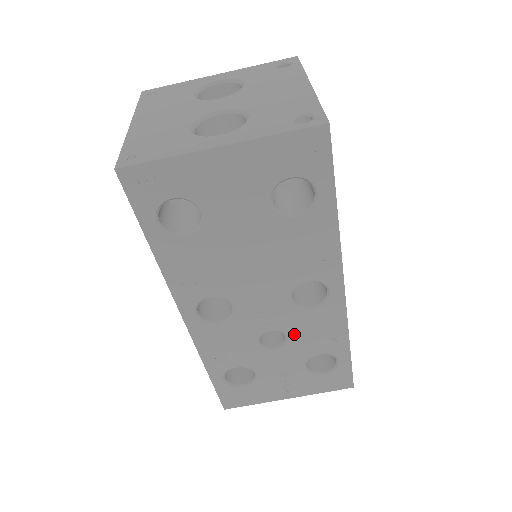
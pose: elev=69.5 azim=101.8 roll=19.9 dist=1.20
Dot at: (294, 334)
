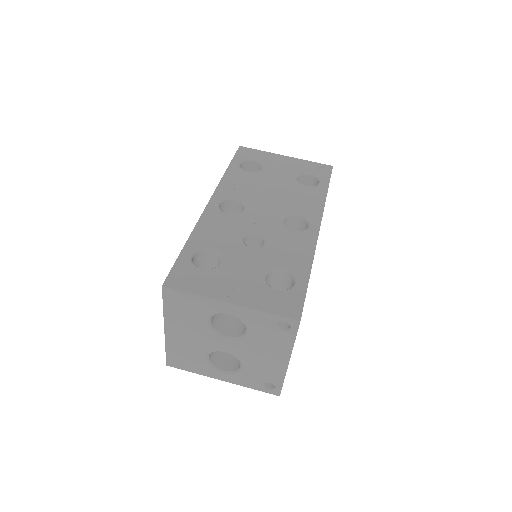
Dot at: (272, 242)
